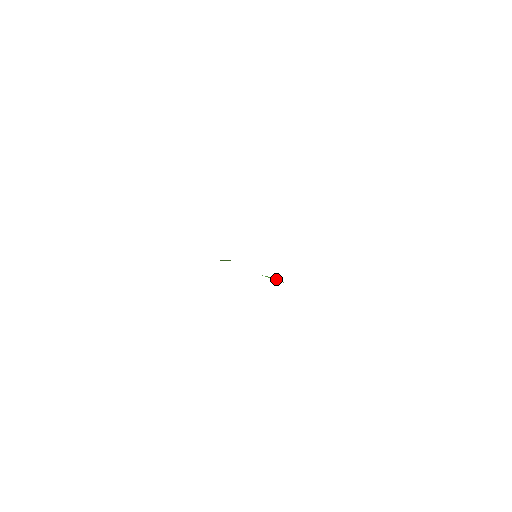
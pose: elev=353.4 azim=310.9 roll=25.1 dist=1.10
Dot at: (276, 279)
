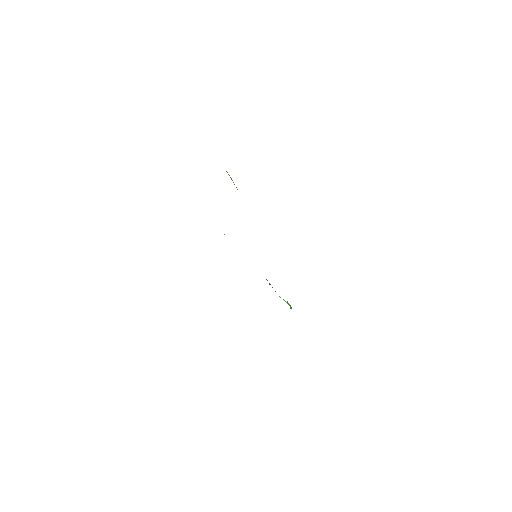
Dot at: (287, 303)
